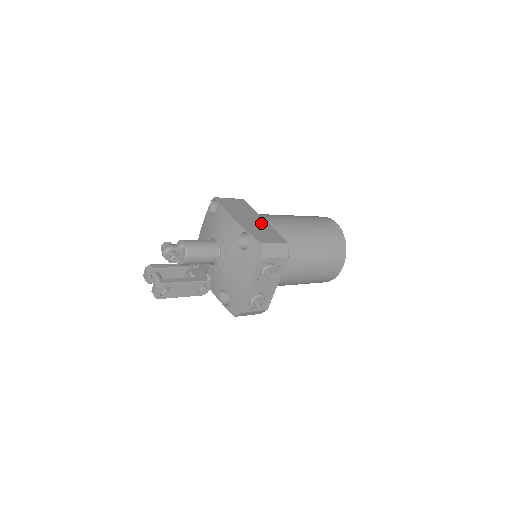
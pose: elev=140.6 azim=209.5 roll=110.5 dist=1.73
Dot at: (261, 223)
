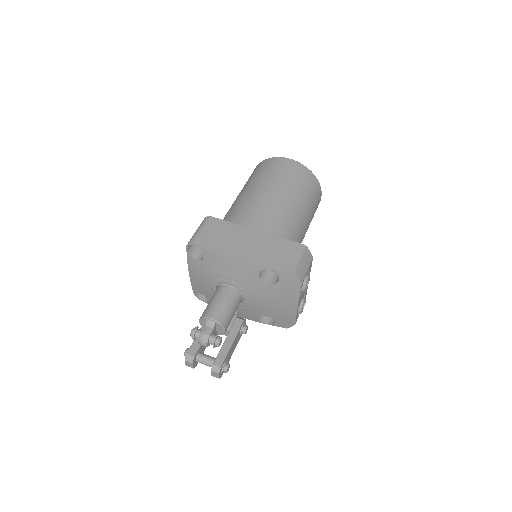
Dot at: (261, 240)
